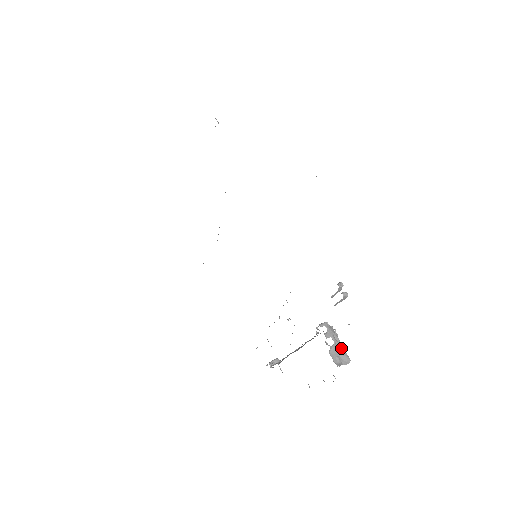
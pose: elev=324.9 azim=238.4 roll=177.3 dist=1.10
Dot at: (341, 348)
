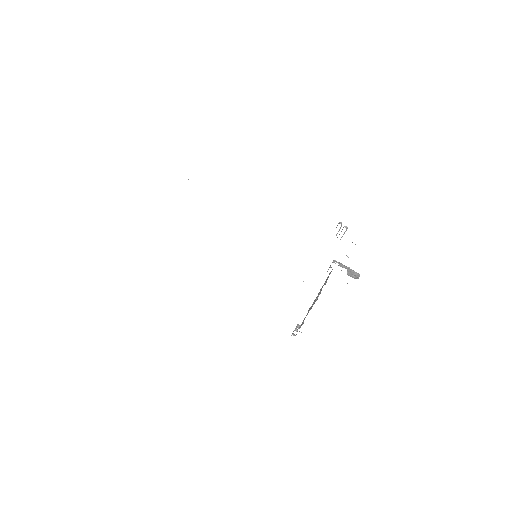
Dot at: (351, 270)
